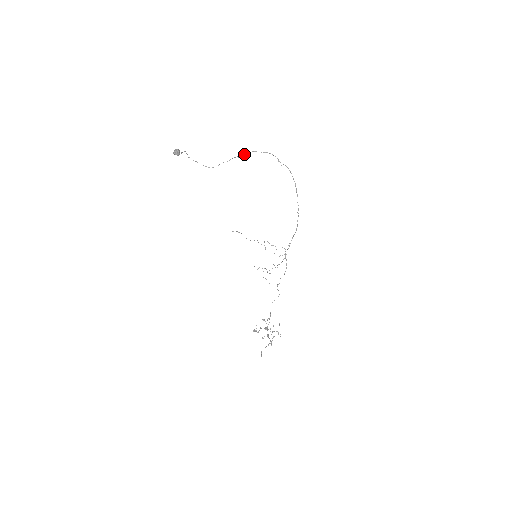
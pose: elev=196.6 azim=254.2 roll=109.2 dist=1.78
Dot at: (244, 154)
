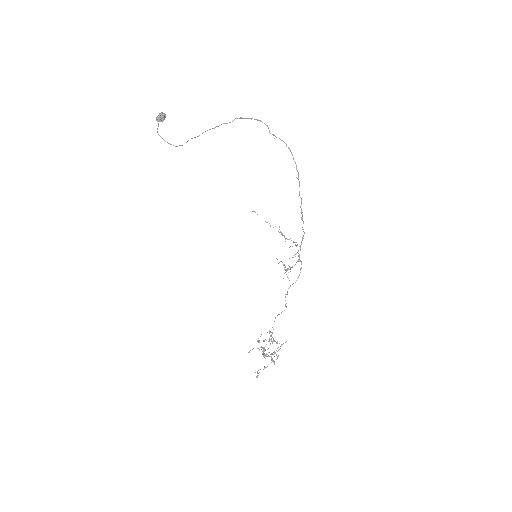
Dot at: (224, 123)
